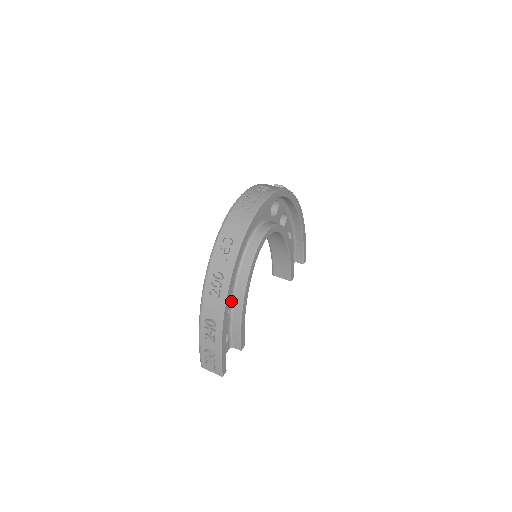
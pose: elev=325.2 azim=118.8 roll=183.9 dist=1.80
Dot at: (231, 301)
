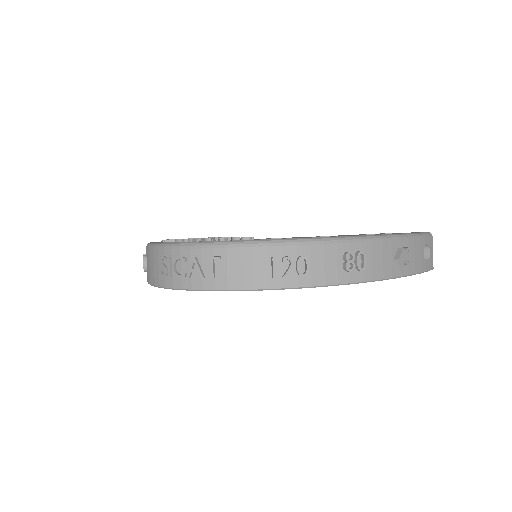
Dot at: occluded
